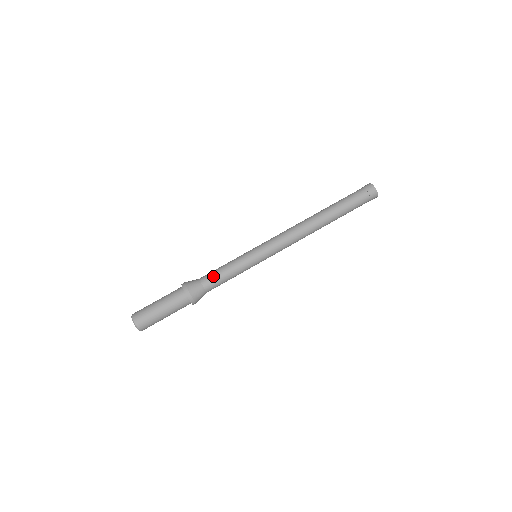
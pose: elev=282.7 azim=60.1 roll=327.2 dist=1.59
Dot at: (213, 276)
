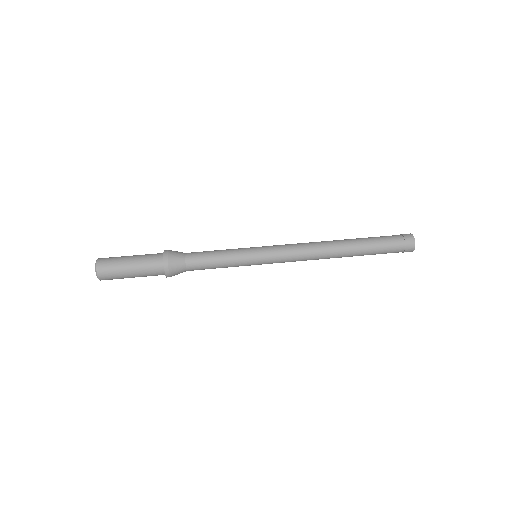
Dot at: occluded
